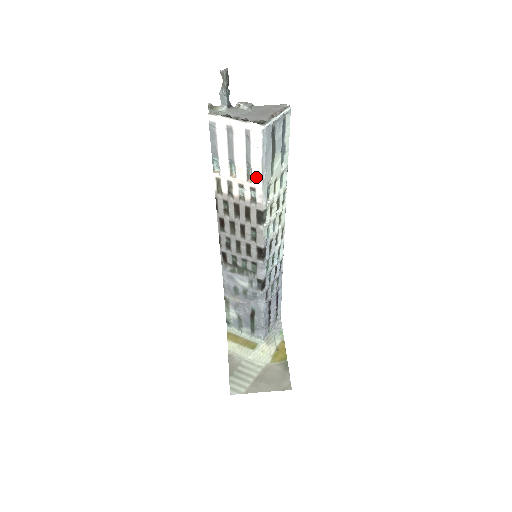
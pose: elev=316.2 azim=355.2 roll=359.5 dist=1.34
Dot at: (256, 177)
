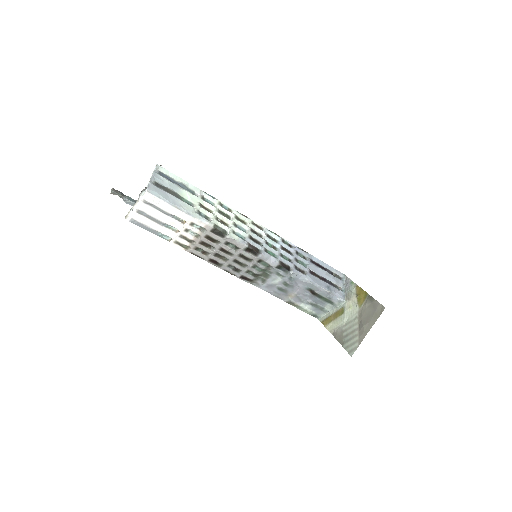
Dot at: (182, 216)
